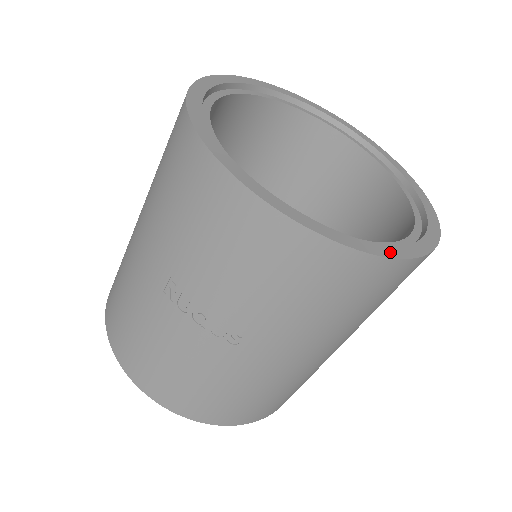
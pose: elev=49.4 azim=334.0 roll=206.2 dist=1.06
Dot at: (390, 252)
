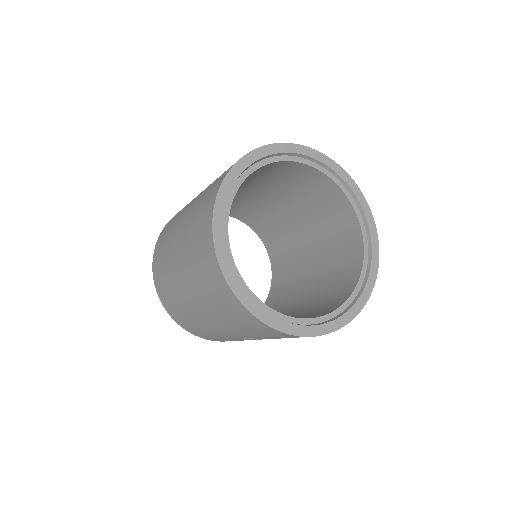
Dot at: (367, 293)
